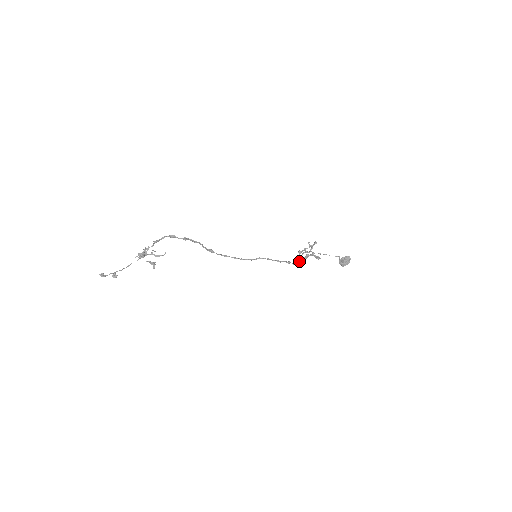
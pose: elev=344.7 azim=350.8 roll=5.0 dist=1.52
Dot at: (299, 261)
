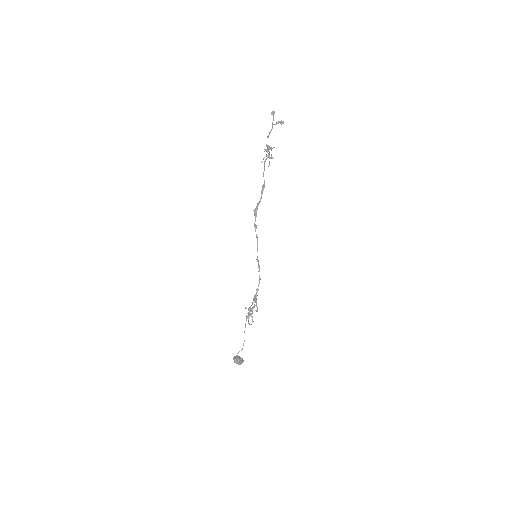
Dot at: (256, 300)
